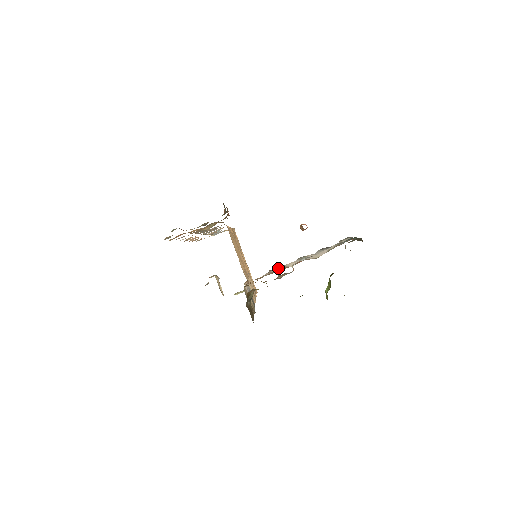
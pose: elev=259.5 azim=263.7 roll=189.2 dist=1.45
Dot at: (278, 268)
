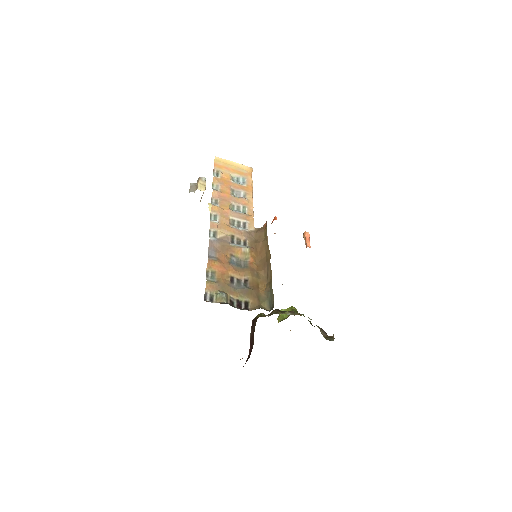
Dot at: occluded
